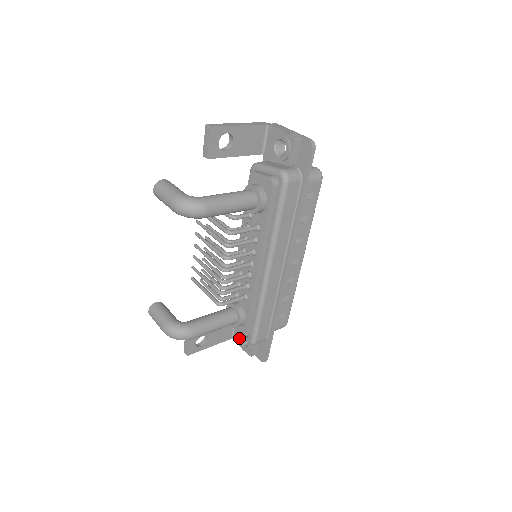
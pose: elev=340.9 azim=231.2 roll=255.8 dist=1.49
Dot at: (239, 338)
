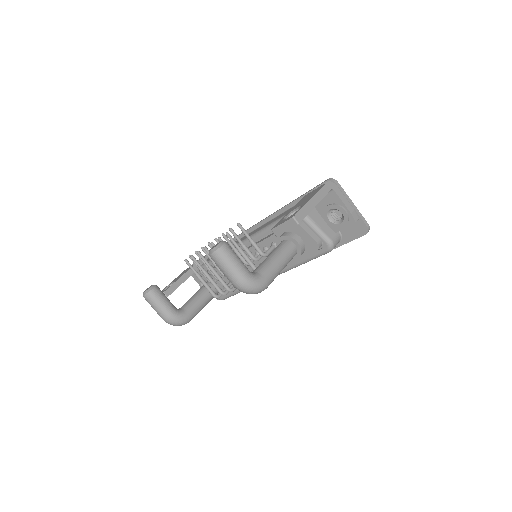
Dot at: occluded
